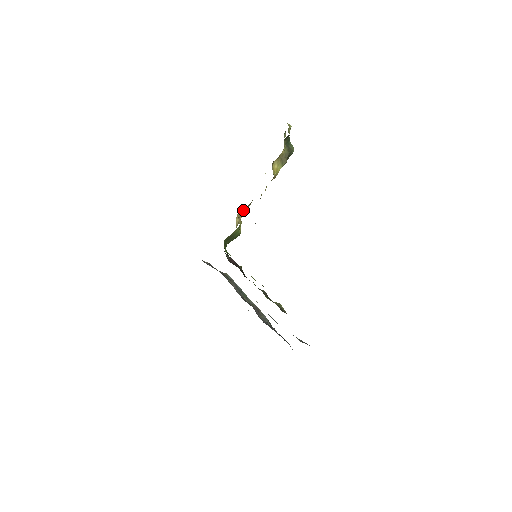
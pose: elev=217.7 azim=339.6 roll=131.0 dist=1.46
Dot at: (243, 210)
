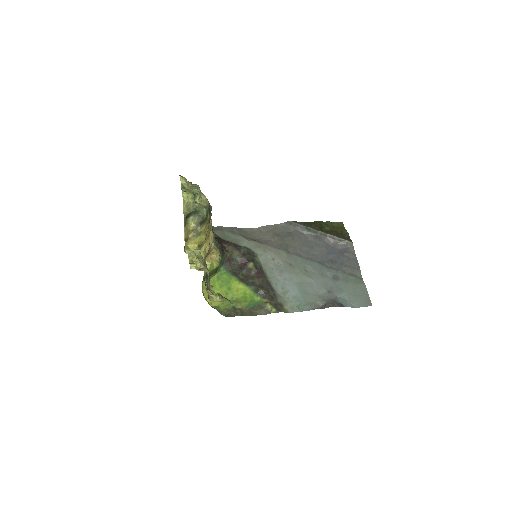
Dot at: (211, 250)
